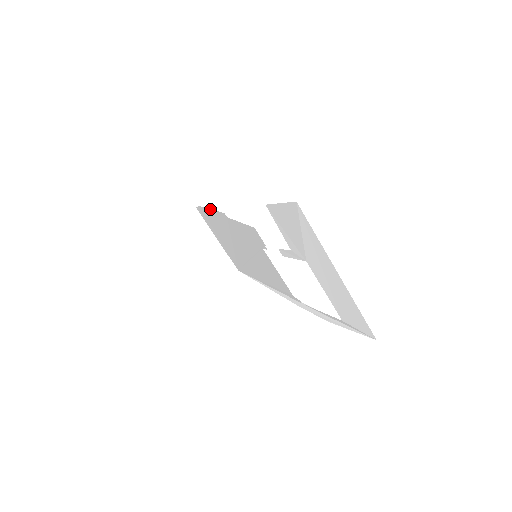
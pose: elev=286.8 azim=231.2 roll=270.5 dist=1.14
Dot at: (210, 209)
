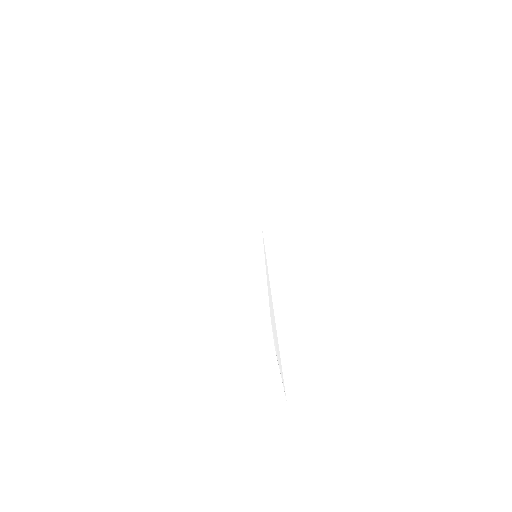
Dot at: occluded
